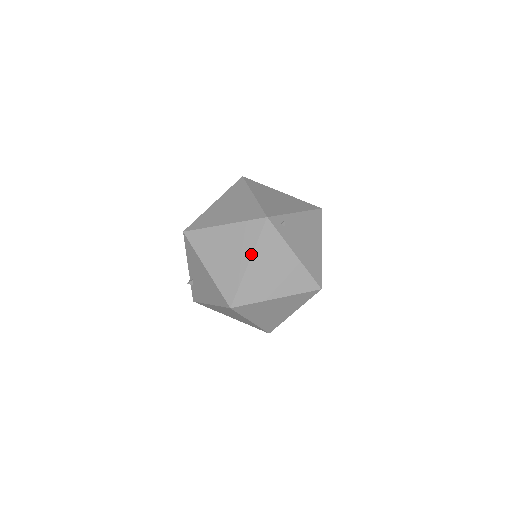
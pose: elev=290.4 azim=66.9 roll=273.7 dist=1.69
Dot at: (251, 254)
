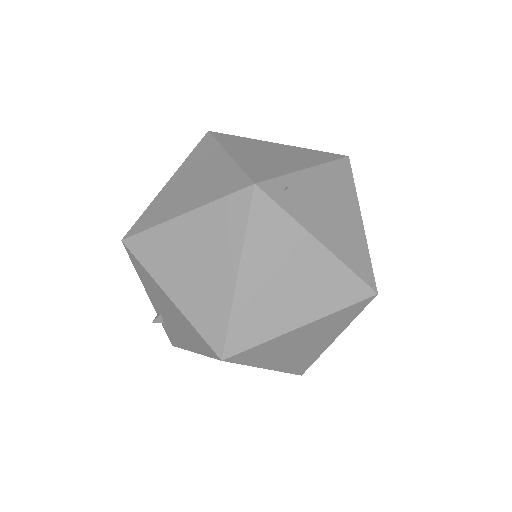
Dot at: (239, 257)
